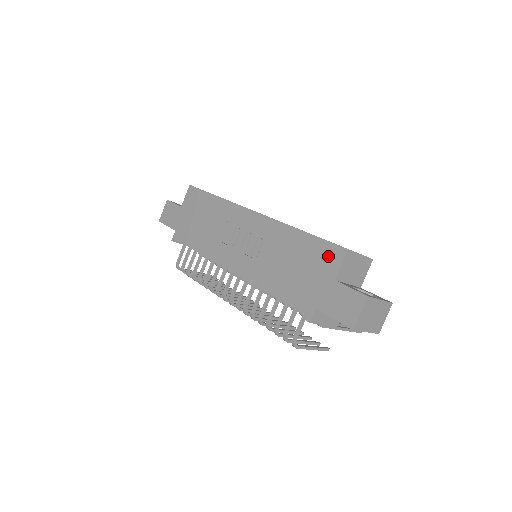
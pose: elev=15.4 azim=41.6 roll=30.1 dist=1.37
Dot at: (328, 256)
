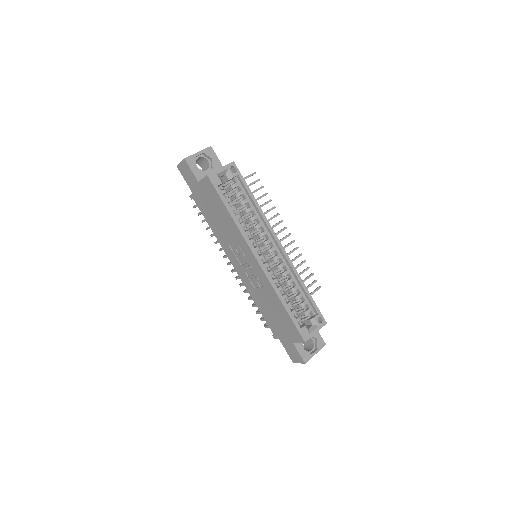
Dot at: (294, 332)
